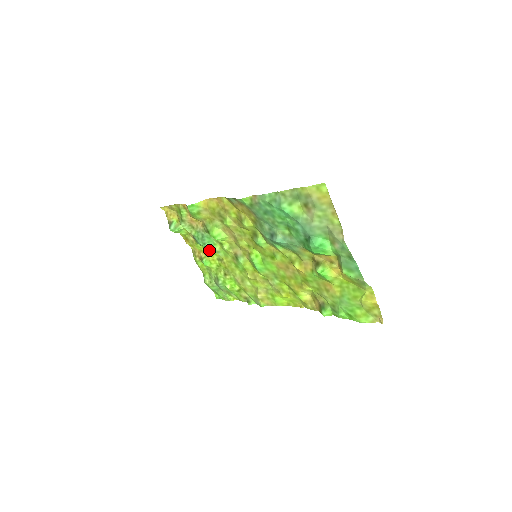
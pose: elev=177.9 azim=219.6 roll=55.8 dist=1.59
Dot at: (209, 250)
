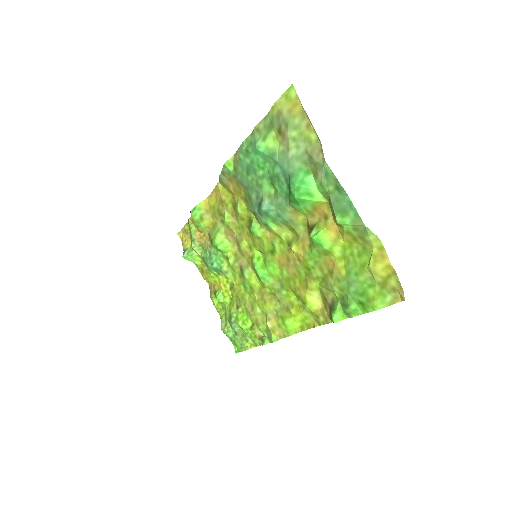
Dot at: (221, 277)
